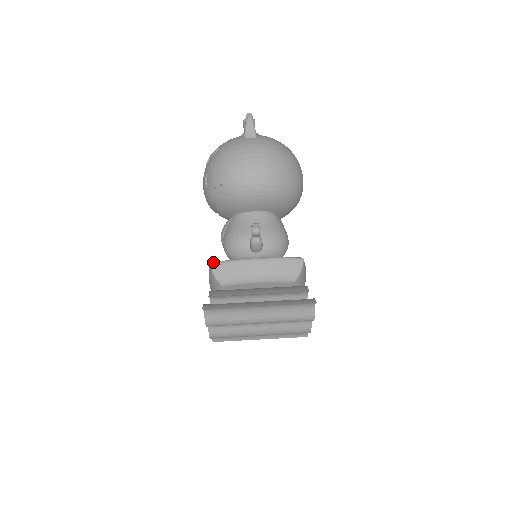
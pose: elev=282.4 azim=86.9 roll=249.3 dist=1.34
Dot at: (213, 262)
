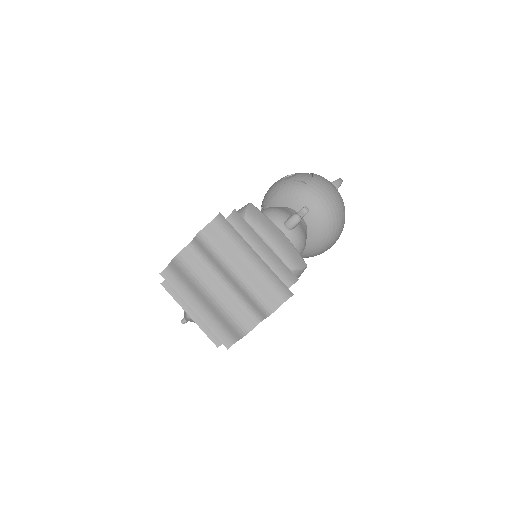
Dot at: occluded
